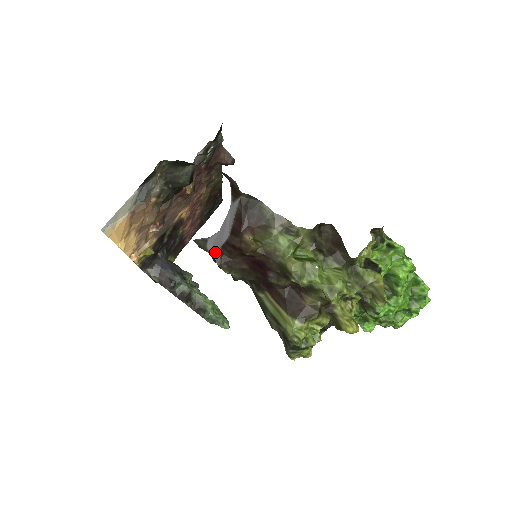
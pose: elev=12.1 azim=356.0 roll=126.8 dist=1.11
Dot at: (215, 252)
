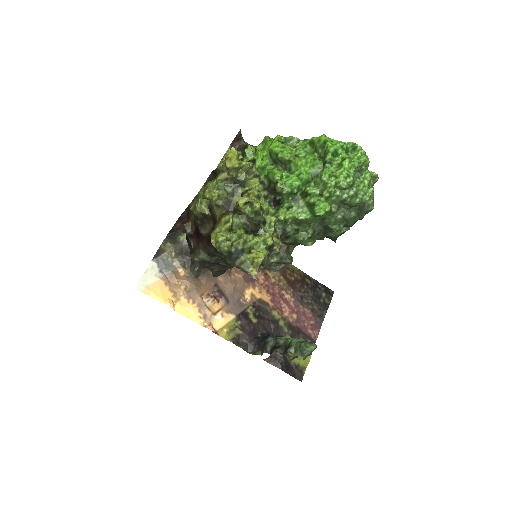
Dot at: occluded
